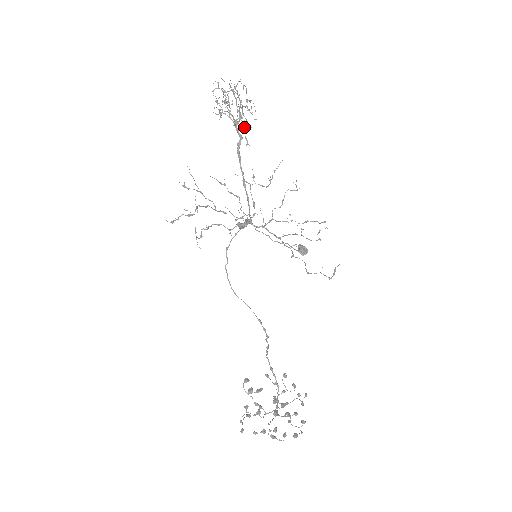
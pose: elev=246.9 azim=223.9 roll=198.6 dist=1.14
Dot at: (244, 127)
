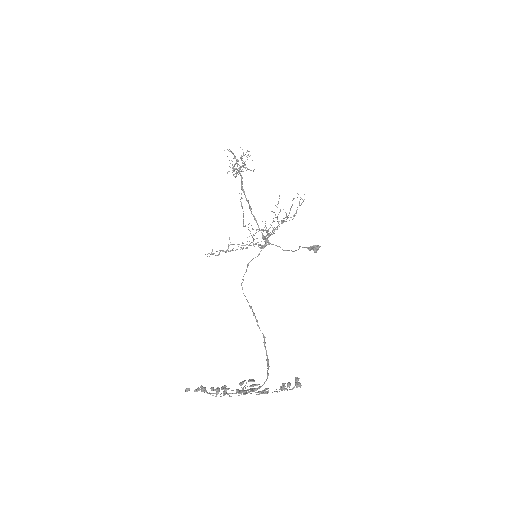
Dot at: (233, 167)
